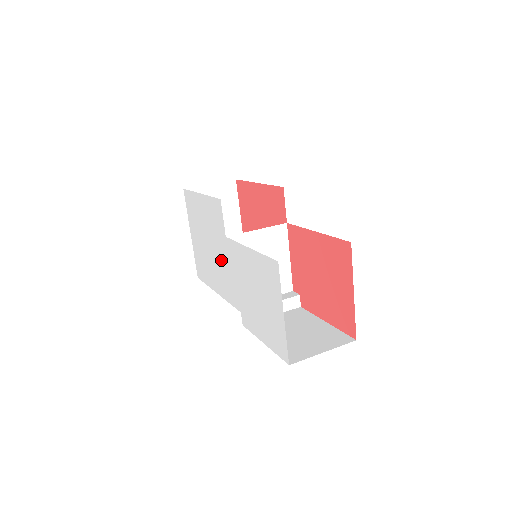
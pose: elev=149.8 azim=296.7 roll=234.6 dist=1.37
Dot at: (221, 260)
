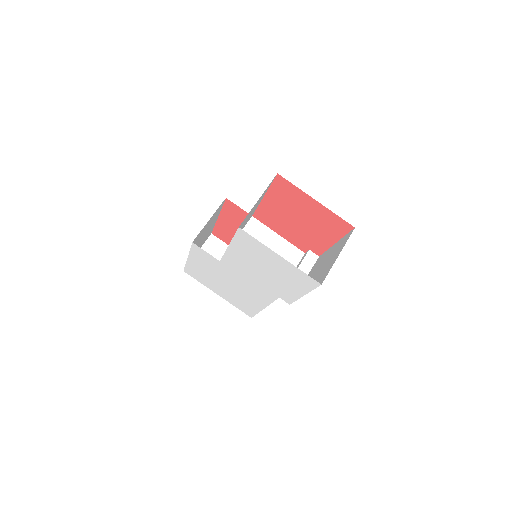
Dot at: (237, 281)
